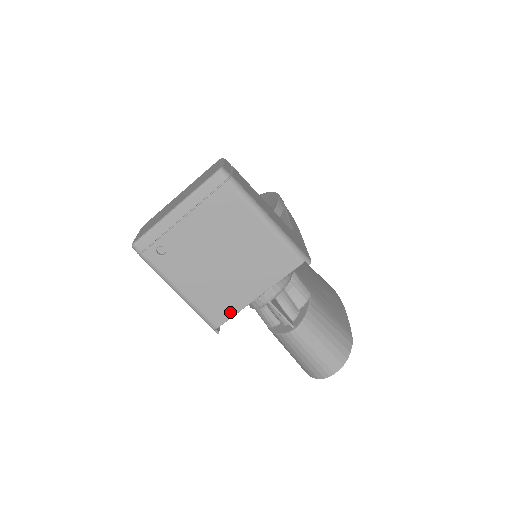
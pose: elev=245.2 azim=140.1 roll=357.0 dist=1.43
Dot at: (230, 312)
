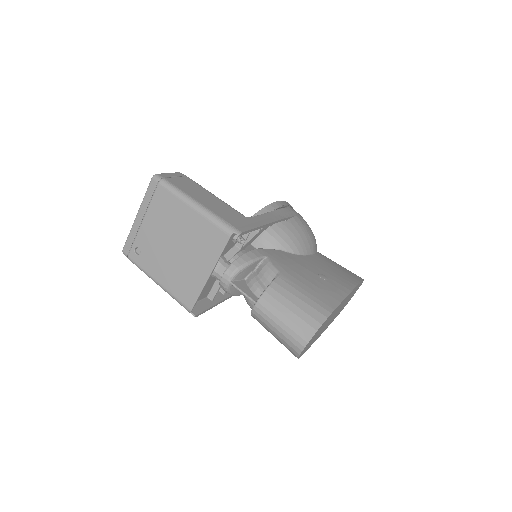
Dot at: (195, 294)
